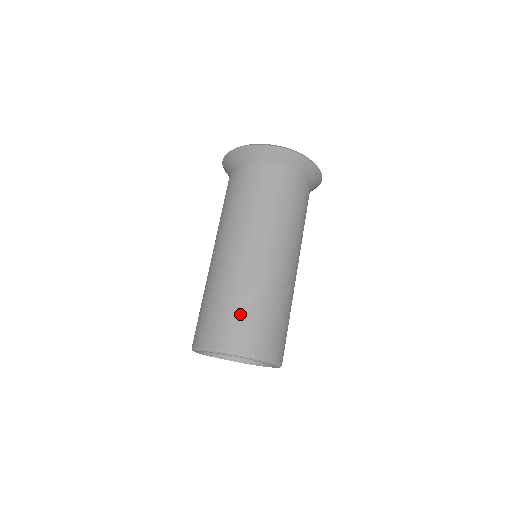
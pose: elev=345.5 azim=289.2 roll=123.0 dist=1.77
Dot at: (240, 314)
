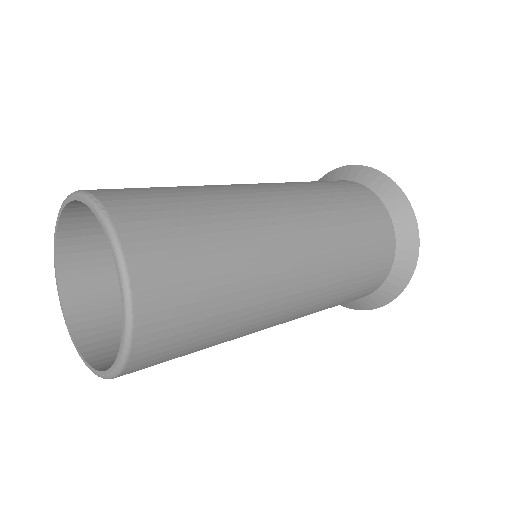
Dot at: (156, 188)
